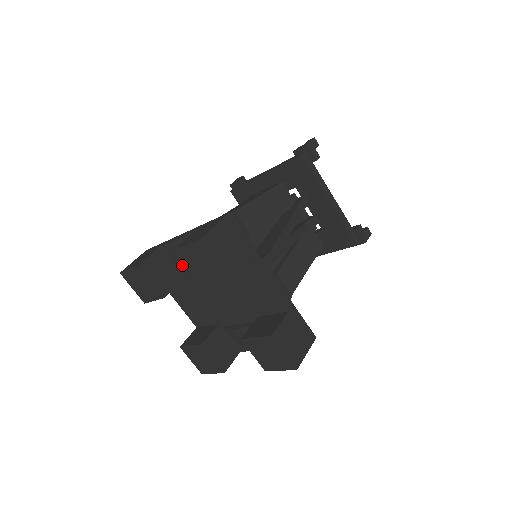
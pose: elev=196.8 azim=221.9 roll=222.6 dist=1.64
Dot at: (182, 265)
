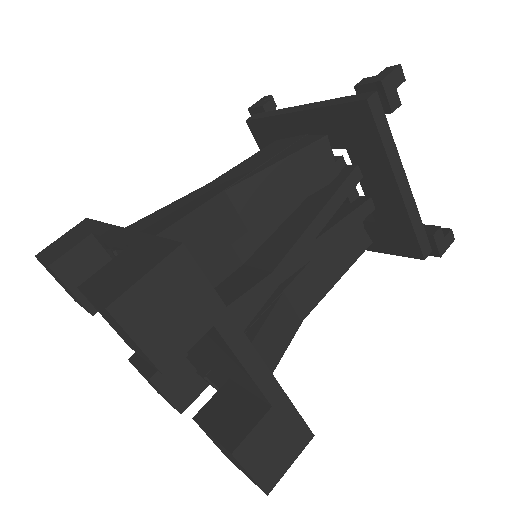
Dot at: occluded
